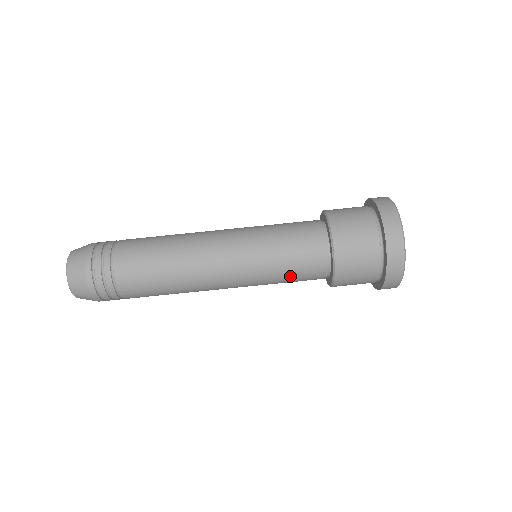
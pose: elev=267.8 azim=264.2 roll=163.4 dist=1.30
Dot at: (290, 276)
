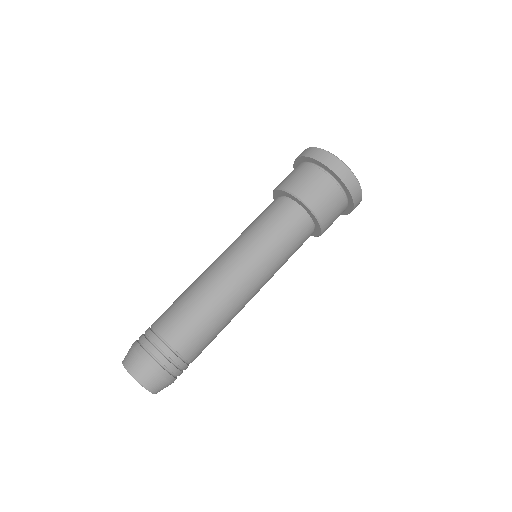
Dot at: (293, 252)
